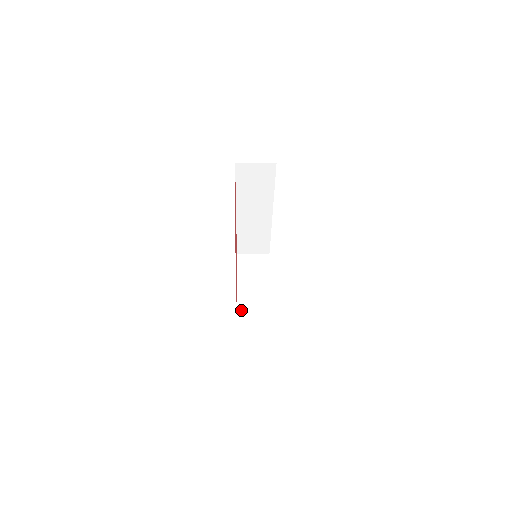
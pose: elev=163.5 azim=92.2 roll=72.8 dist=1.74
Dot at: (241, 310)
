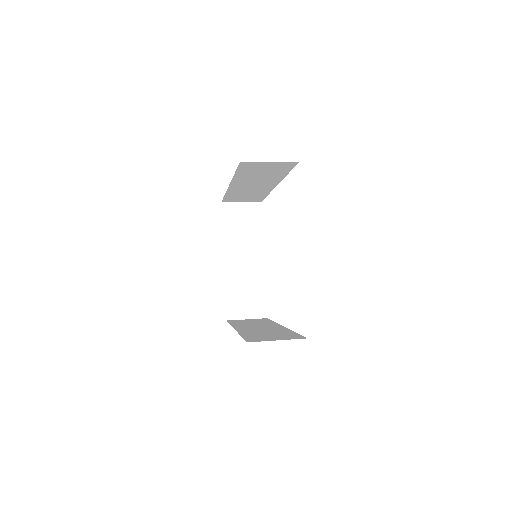
Dot at: (229, 284)
